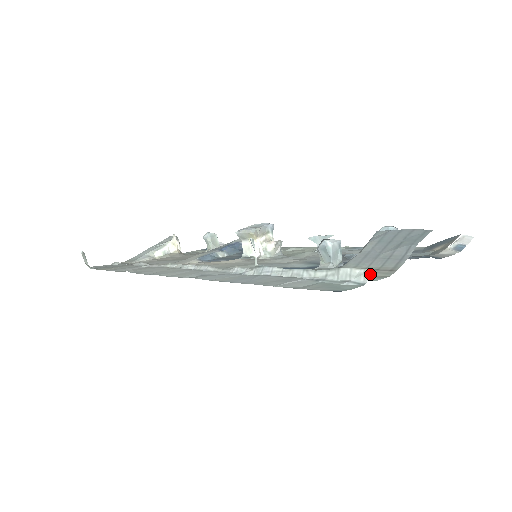
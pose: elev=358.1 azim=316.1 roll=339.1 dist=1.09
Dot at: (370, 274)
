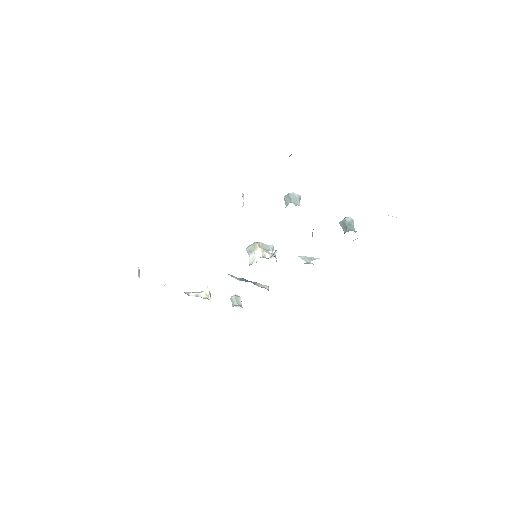
Dot at: occluded
